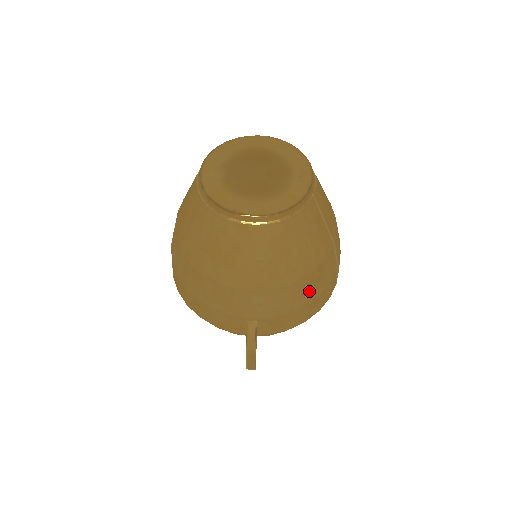
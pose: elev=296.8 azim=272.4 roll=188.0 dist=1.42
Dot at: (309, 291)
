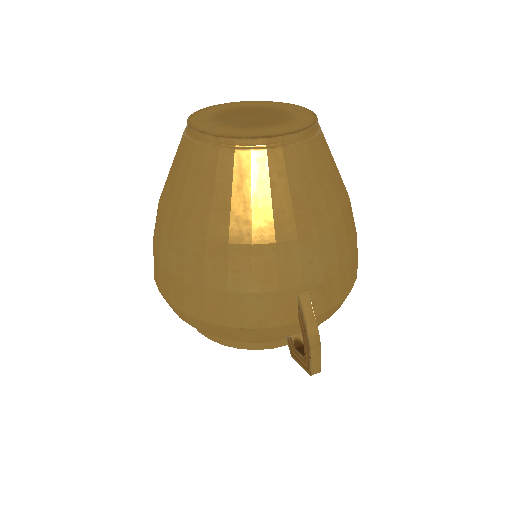
Dot at: (349, 239)
